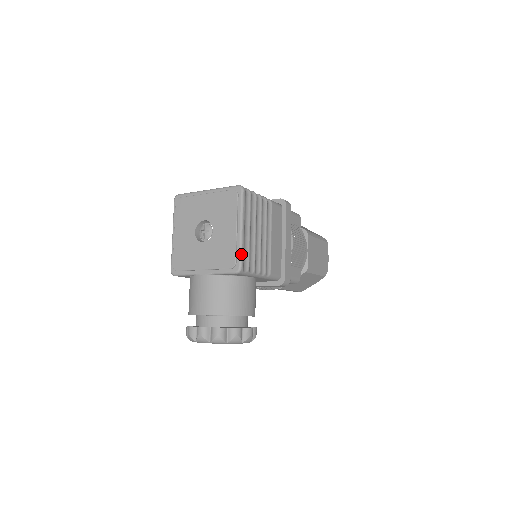
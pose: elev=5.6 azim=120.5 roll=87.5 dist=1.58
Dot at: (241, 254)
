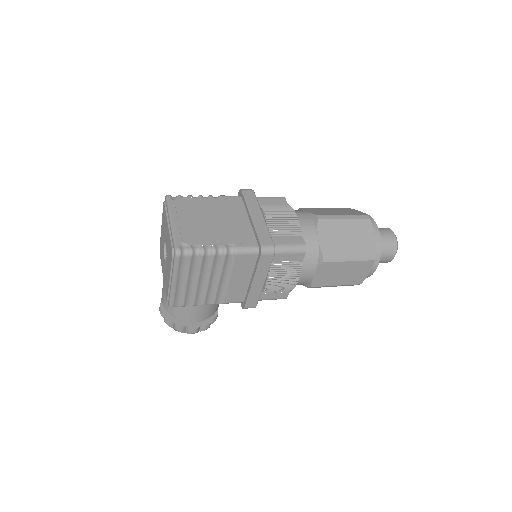
Dot at: (171, 298)
